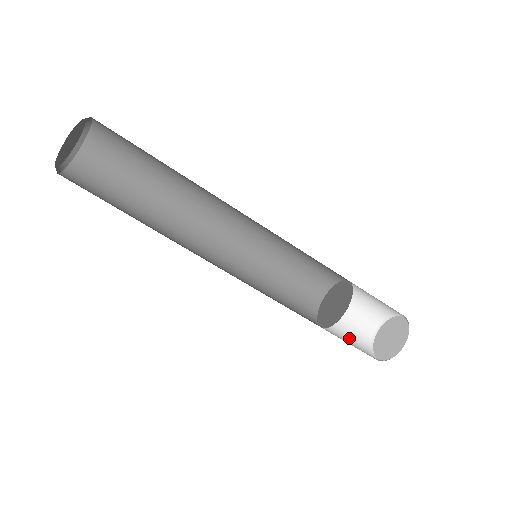
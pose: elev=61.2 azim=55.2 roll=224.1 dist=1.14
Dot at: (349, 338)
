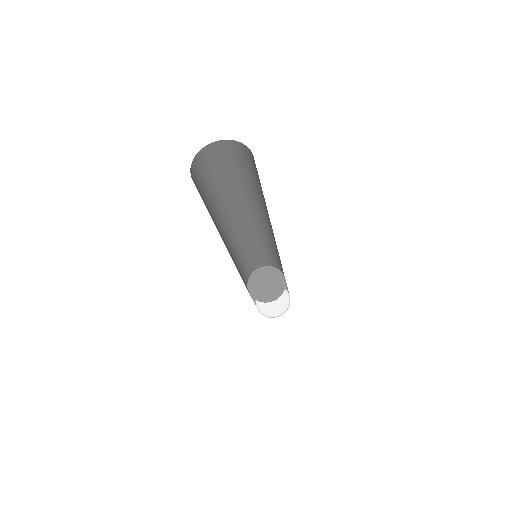
Dot at: occluded
